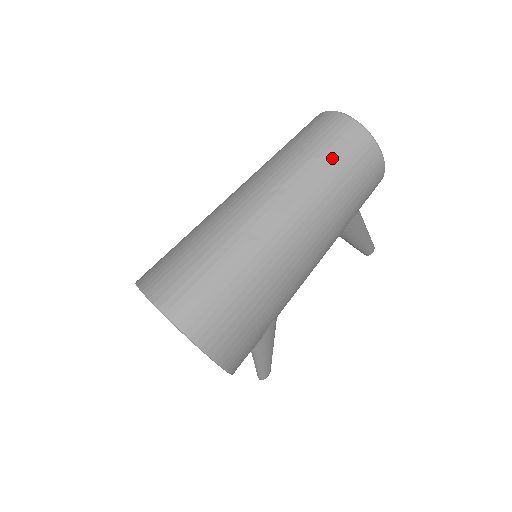
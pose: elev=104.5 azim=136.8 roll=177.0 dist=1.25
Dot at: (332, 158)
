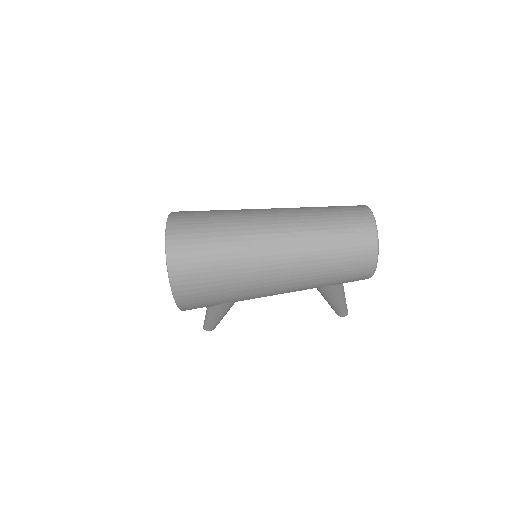
Dot at: (340, 241)
